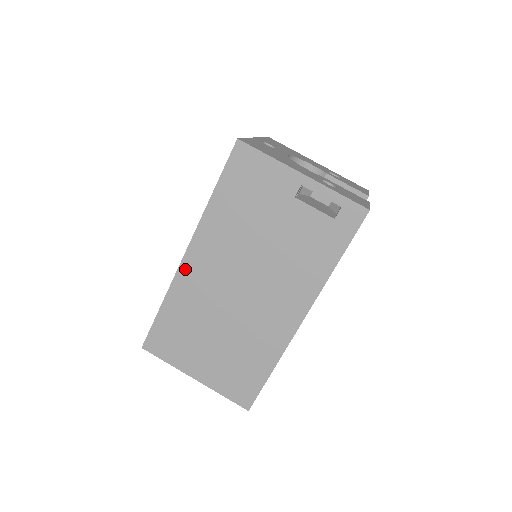
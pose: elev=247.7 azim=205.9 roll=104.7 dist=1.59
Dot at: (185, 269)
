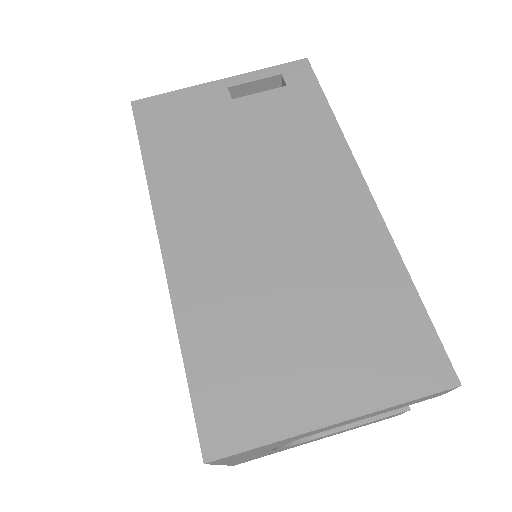
Dot at: (176, 265)
